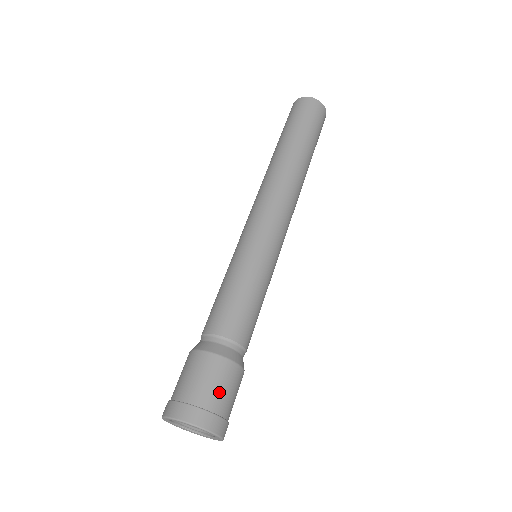
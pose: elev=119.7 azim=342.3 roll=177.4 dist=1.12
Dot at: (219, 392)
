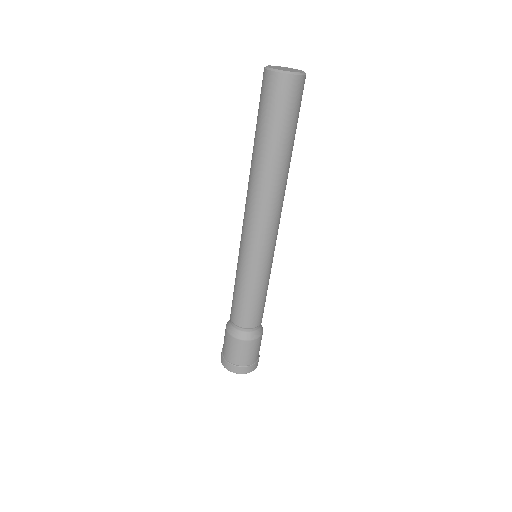
Dot at: (250, 356)
